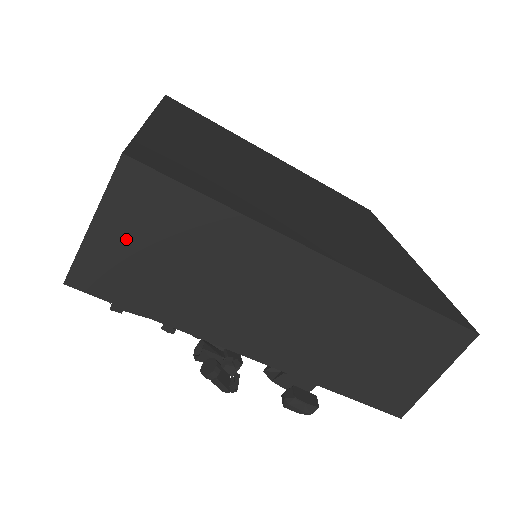
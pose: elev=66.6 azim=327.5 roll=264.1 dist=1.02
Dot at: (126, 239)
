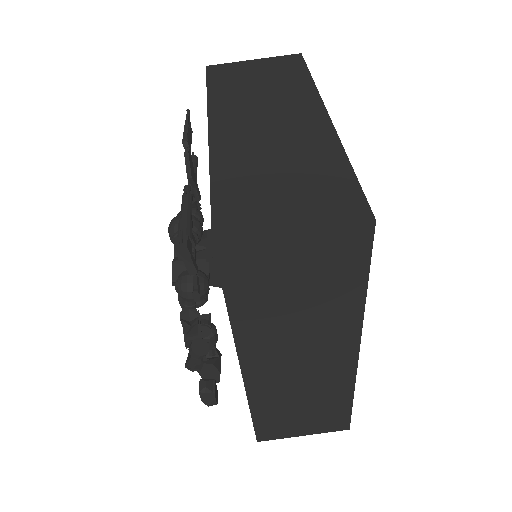
Dot at: (295, 258)
